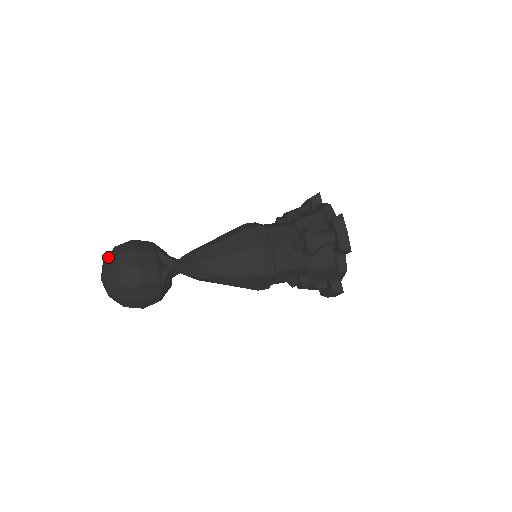
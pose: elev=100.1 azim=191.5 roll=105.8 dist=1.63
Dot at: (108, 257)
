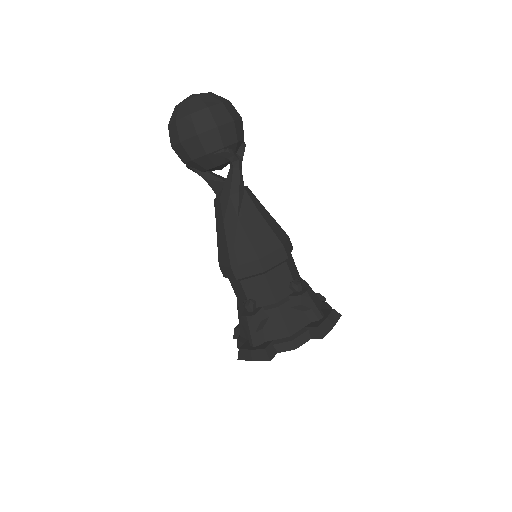
Dot at: occluded
